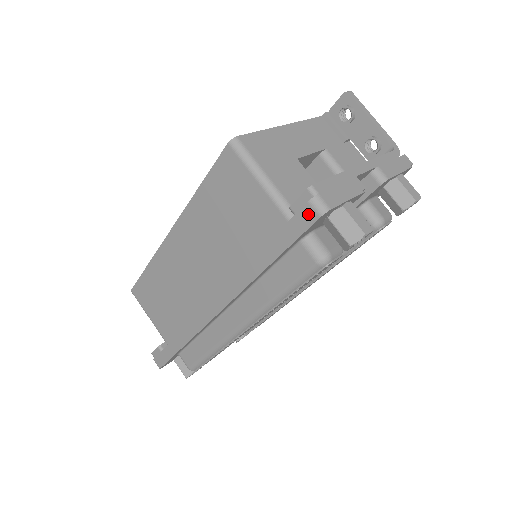
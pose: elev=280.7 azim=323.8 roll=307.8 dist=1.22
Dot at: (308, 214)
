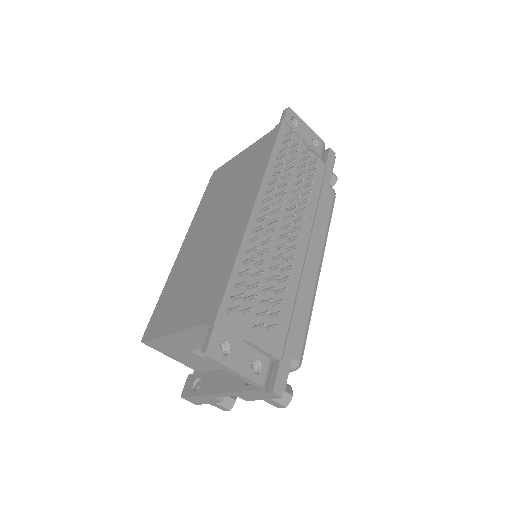
Dot at: occluded
